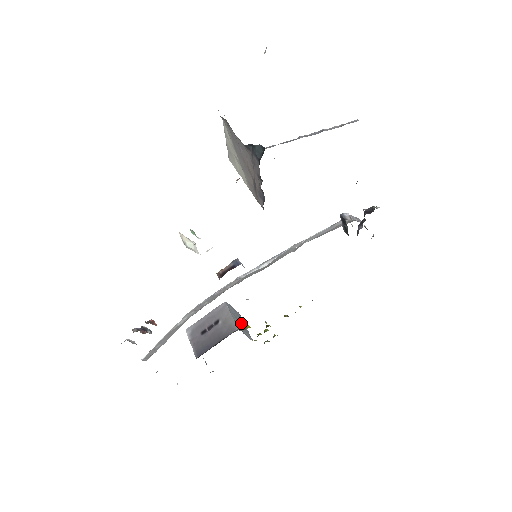
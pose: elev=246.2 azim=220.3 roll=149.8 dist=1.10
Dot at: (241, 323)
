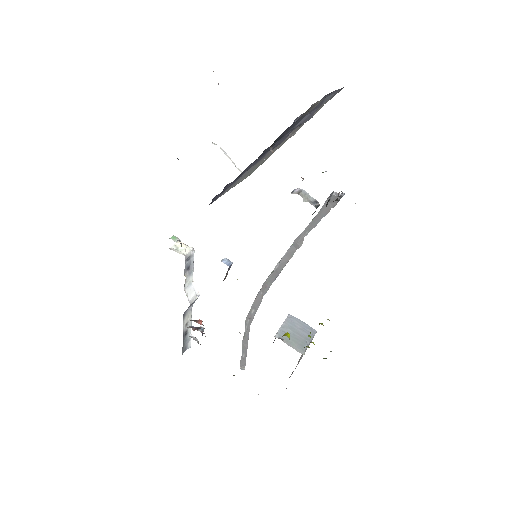
Dot at: (299, 336)
